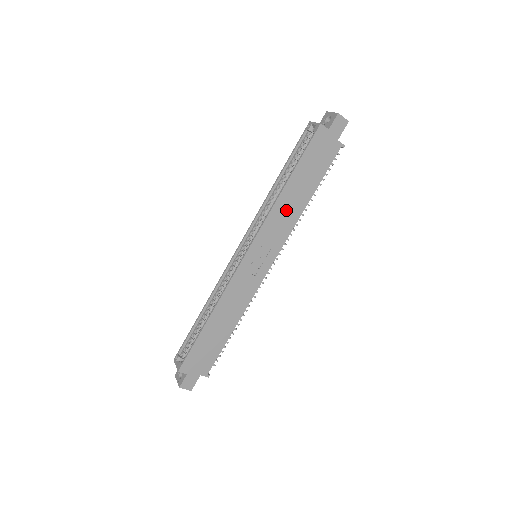
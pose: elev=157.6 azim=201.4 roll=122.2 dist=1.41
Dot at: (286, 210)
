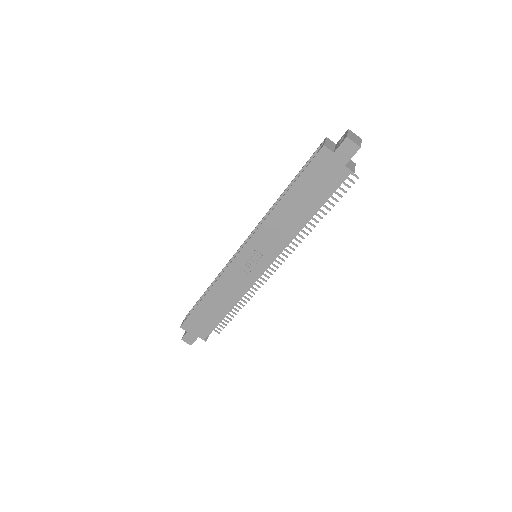
Dot at: (281, 224)
